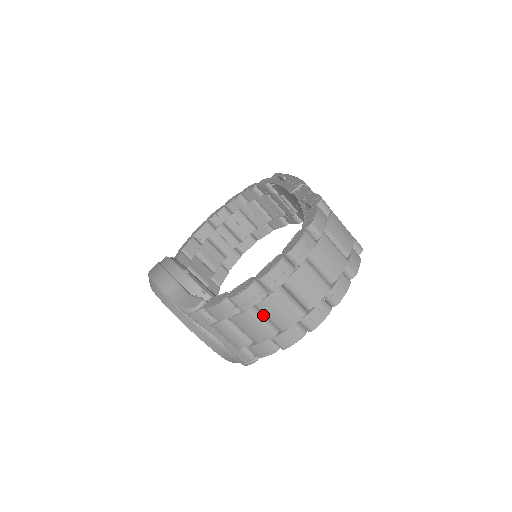
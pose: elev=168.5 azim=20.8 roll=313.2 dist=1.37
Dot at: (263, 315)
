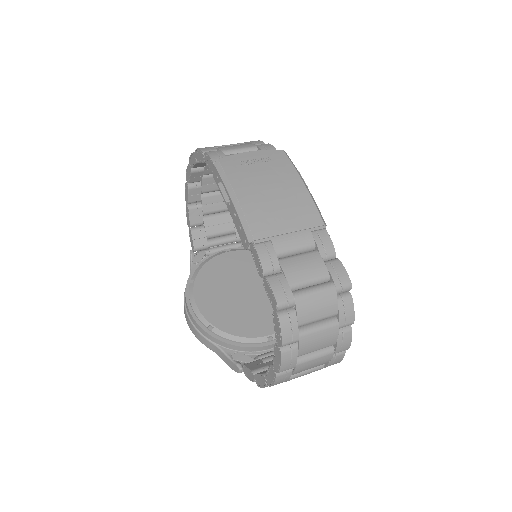
Dot at: occluded
